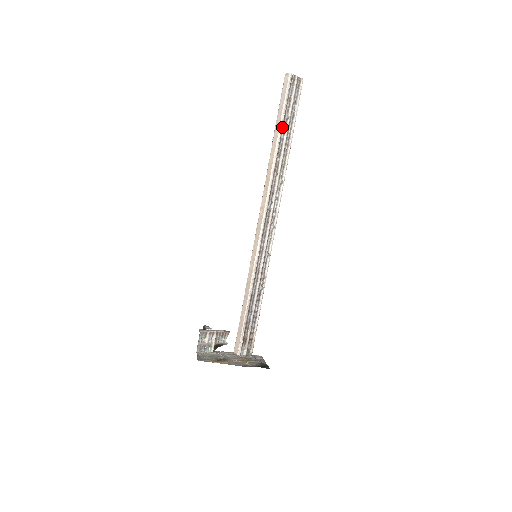
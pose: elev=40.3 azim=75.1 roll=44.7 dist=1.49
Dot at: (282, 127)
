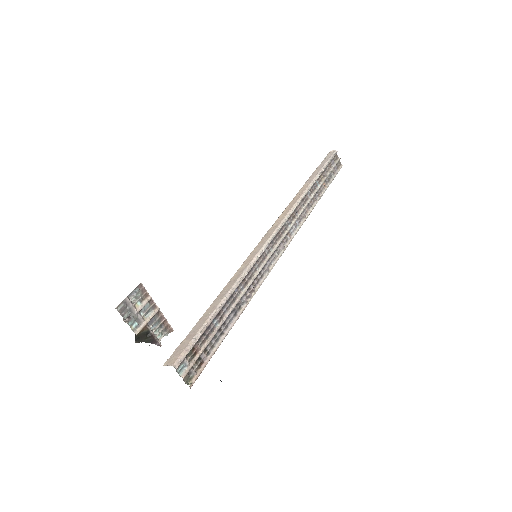
Dot at: (319, 176)
